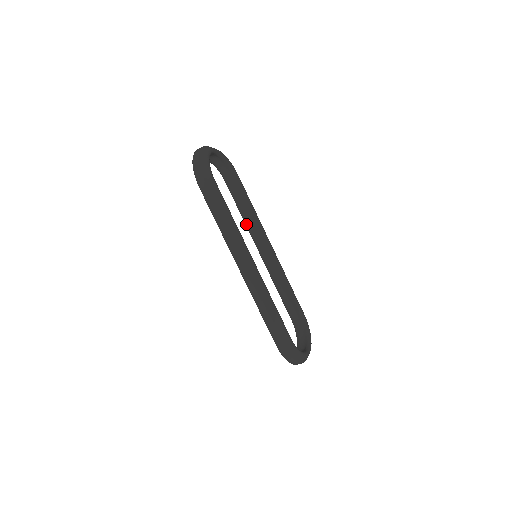
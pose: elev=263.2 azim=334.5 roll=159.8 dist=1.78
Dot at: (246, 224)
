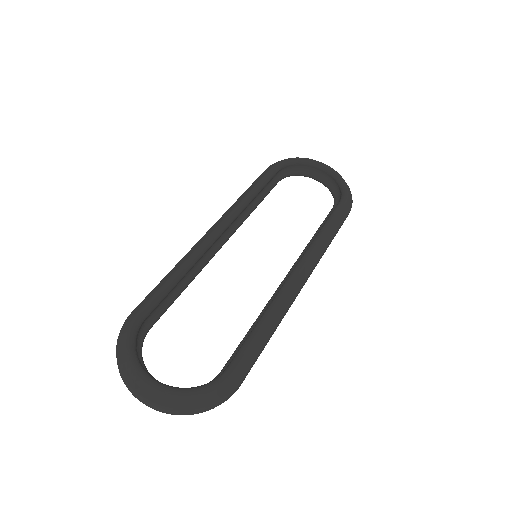
Dot at: (306, 248)
